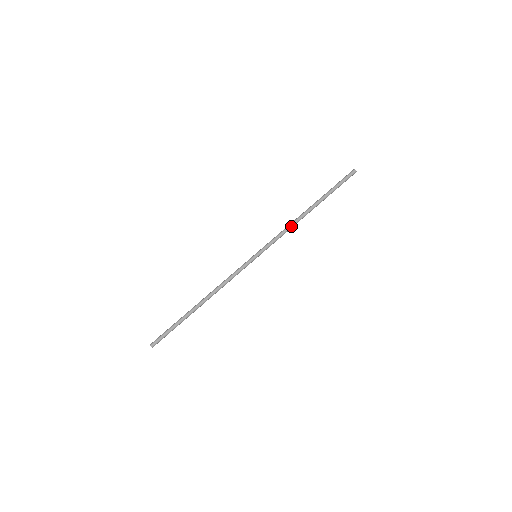
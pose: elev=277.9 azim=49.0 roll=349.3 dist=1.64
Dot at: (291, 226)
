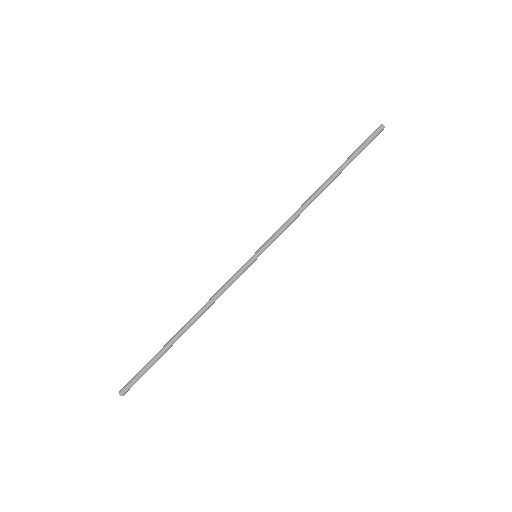
Dot at: (300, 209)
